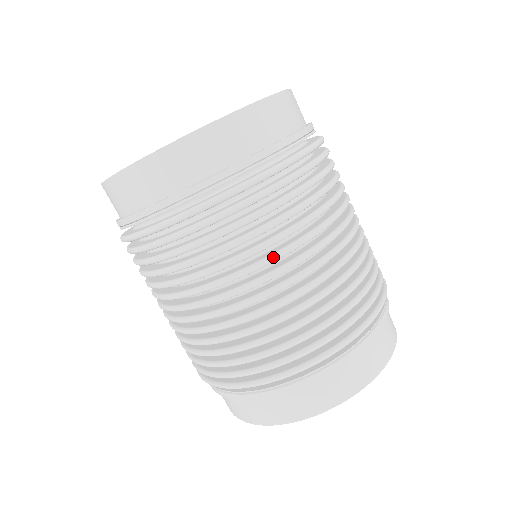
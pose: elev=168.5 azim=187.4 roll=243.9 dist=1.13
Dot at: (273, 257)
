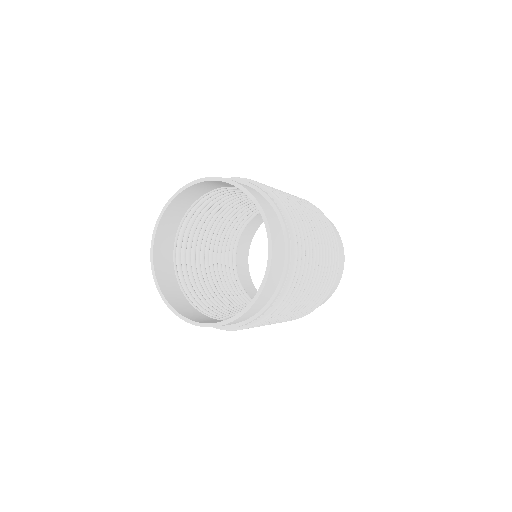
Dot at: (312, 277)
